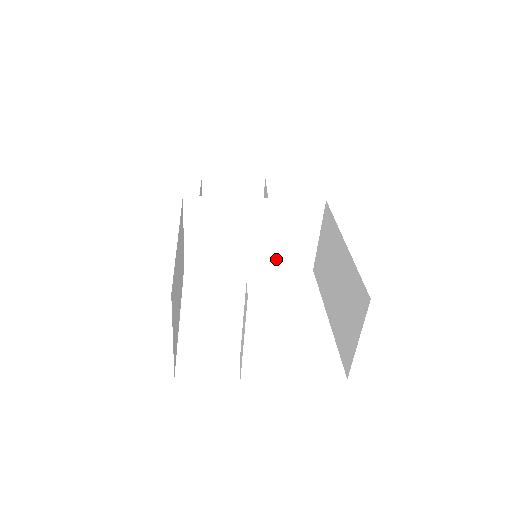
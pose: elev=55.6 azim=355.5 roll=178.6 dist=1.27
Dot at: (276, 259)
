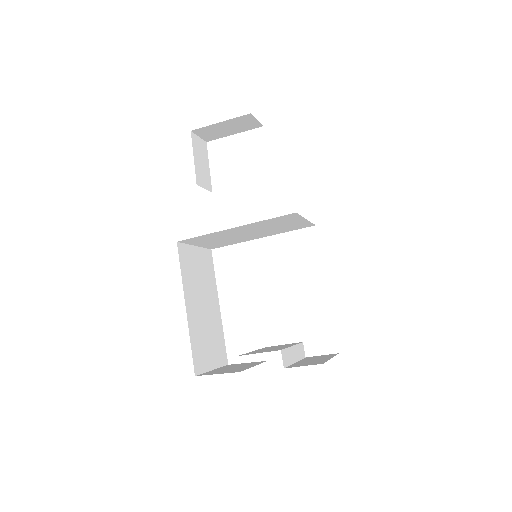
Dot at: (279, 231)
